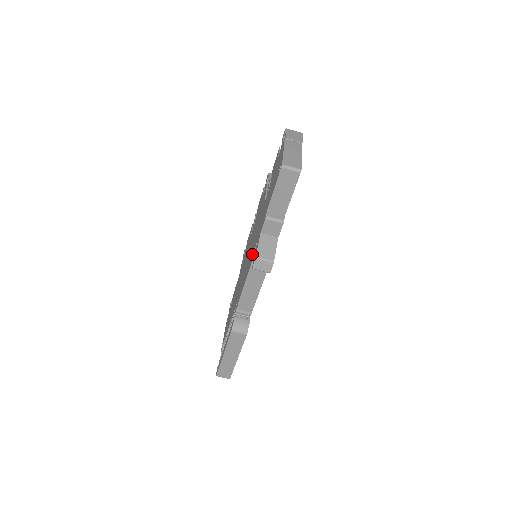
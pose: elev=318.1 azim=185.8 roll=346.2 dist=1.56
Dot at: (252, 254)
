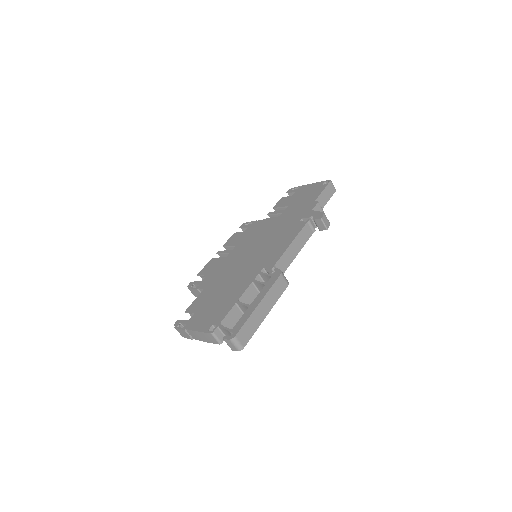
Dot at: (292, 228)
